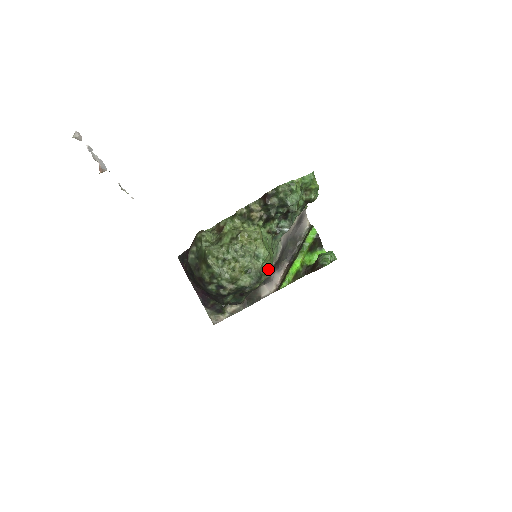
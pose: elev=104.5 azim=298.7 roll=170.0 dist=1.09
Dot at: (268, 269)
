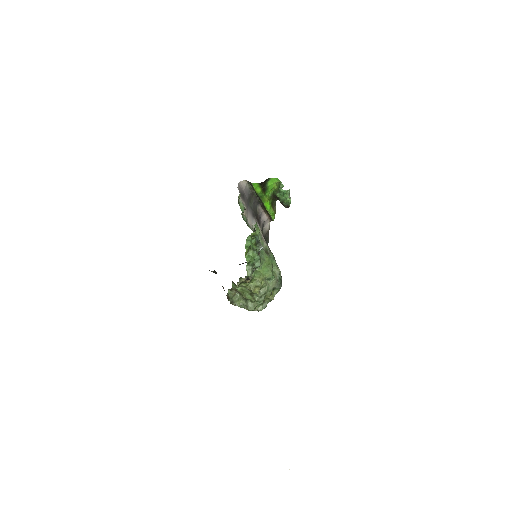
Dot at: (276, 268)
